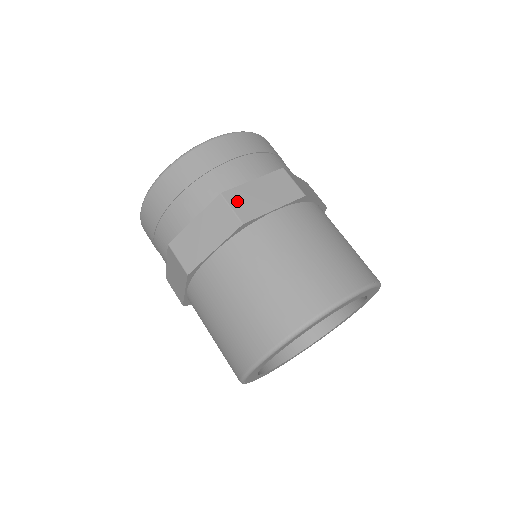
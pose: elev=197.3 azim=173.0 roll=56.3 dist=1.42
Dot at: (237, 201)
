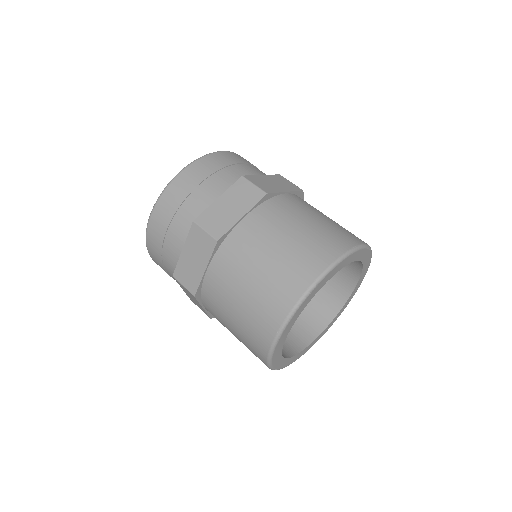
Dot at: (208, 222)
